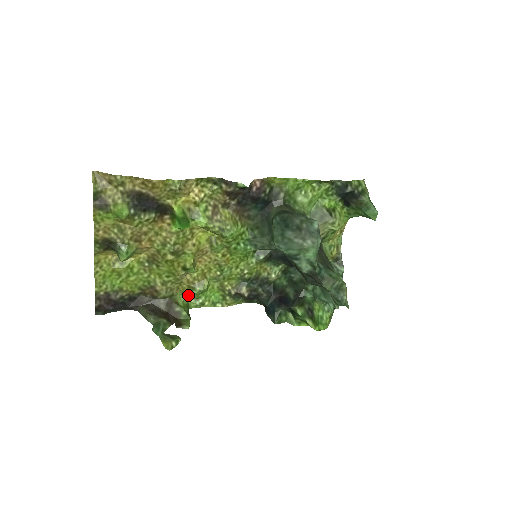
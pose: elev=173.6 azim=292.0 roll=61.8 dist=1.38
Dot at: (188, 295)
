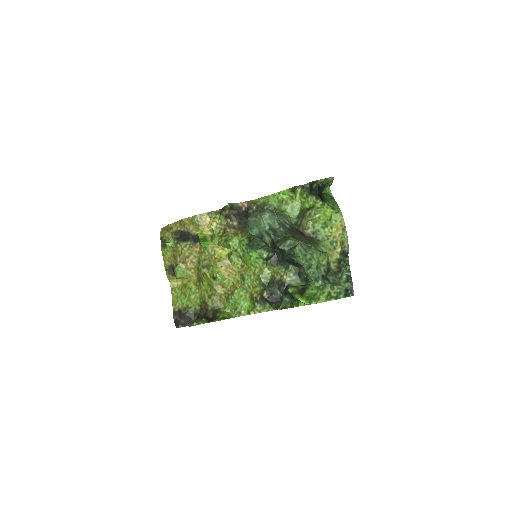
Dot at: (228, 306)
